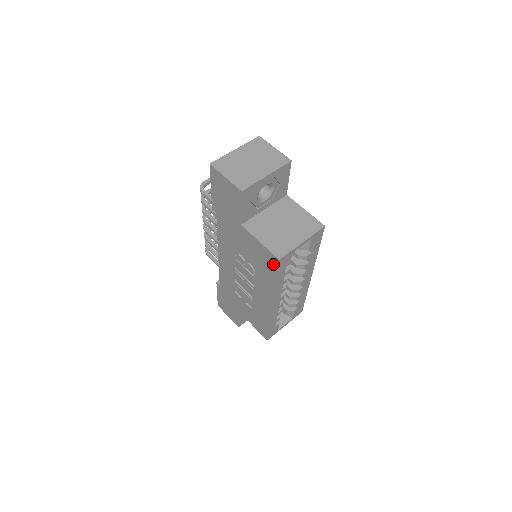
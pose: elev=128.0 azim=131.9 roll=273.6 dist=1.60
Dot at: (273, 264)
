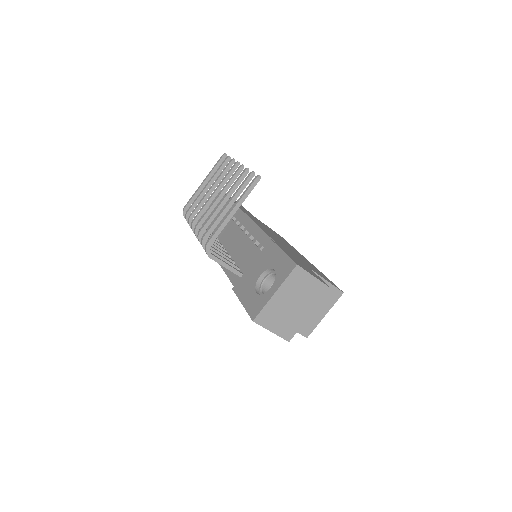
Dot at: occluded
